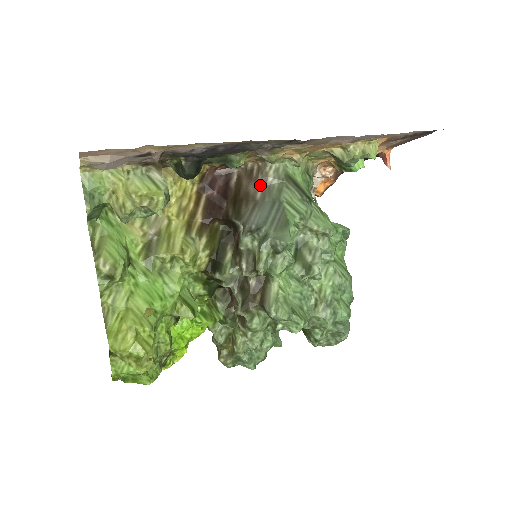
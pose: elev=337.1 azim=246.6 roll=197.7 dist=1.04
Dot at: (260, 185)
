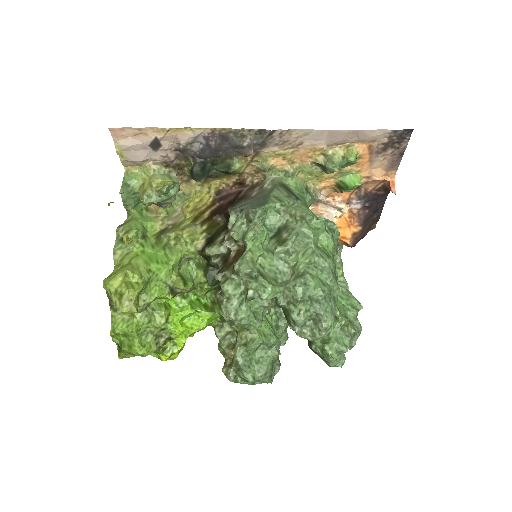
Dot at: (257, 190)
